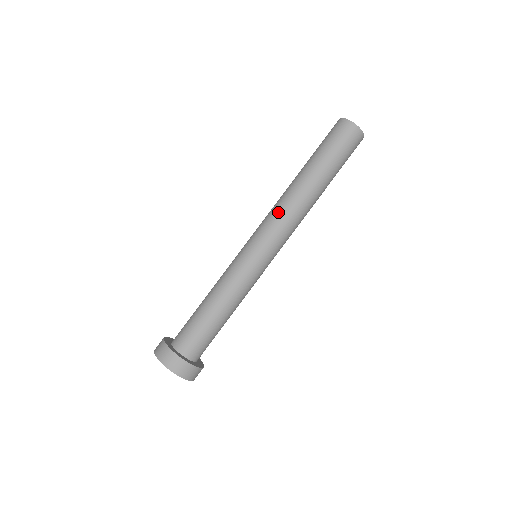
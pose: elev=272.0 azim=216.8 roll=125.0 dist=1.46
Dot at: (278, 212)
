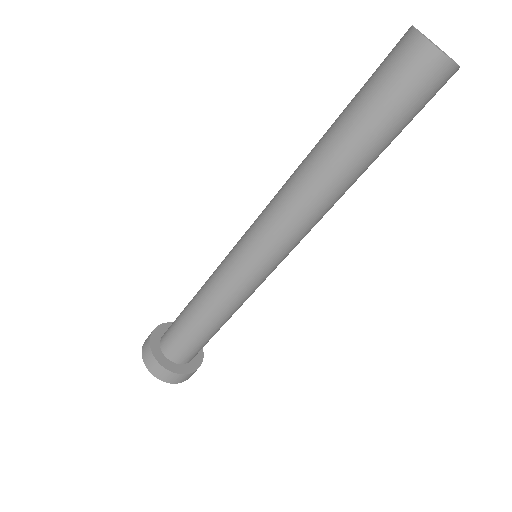
Dot at: (283, 211)
